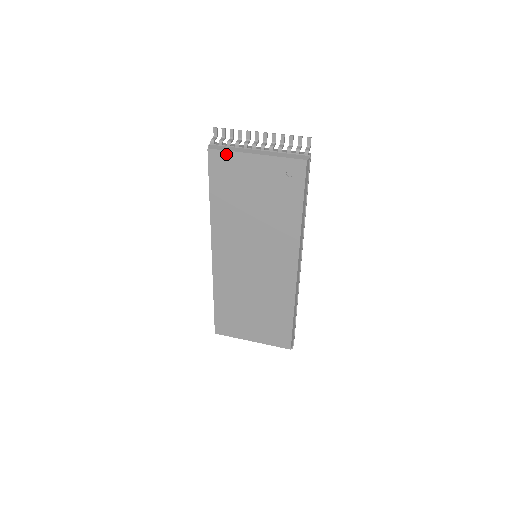
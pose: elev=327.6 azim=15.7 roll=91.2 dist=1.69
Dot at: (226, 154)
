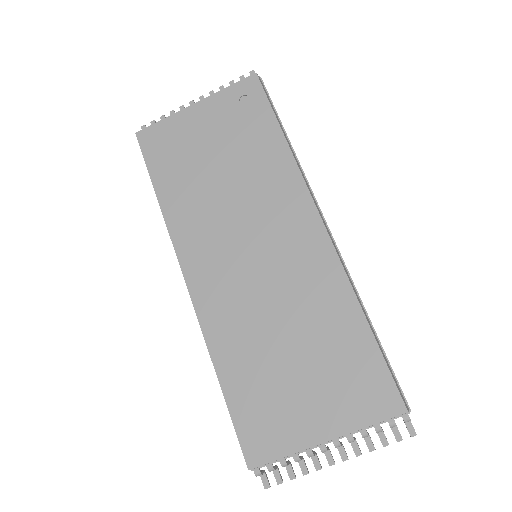
Dot at: (159, 126)
